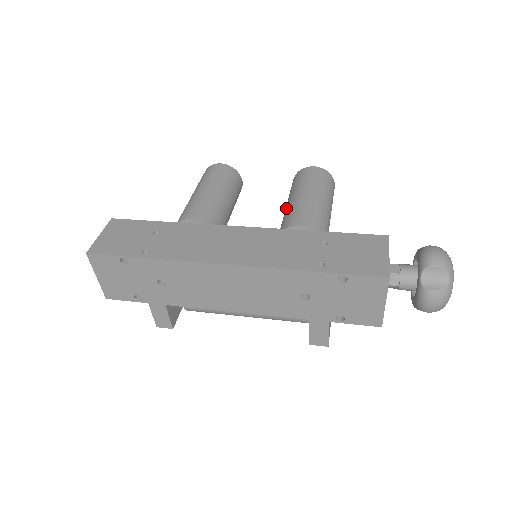
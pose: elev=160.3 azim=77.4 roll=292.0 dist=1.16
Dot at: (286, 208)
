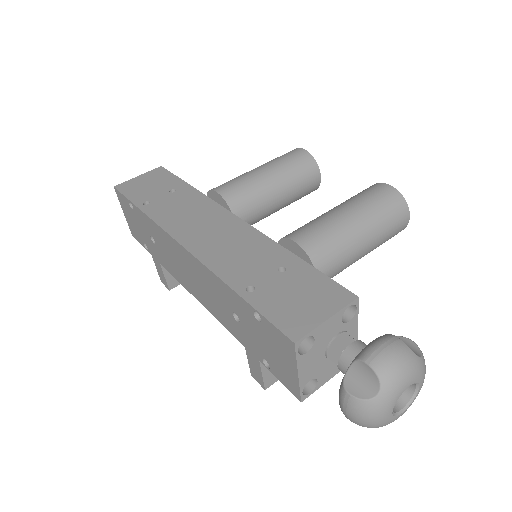
Dot at: occluded
